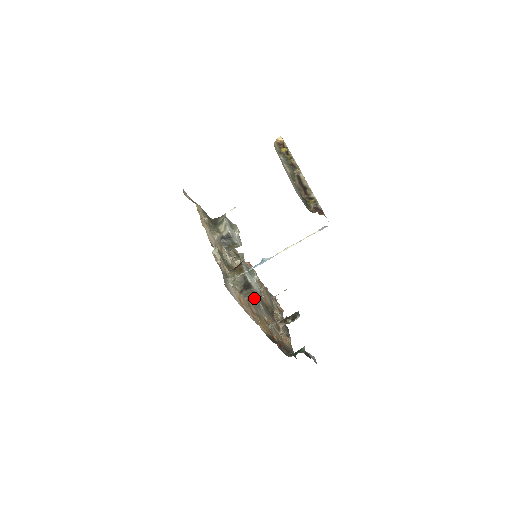
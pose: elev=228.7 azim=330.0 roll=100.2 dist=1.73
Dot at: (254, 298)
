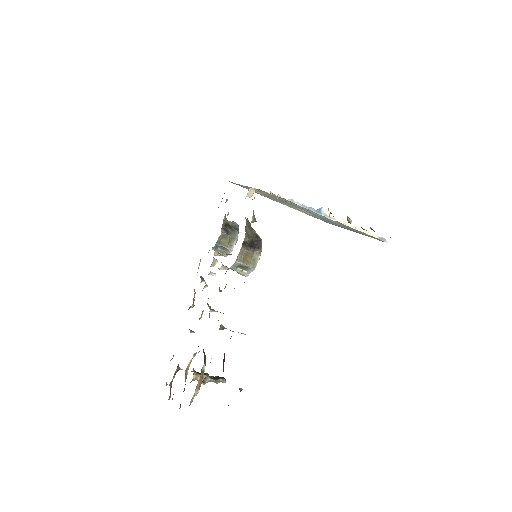
Dot at: (220, 290)
